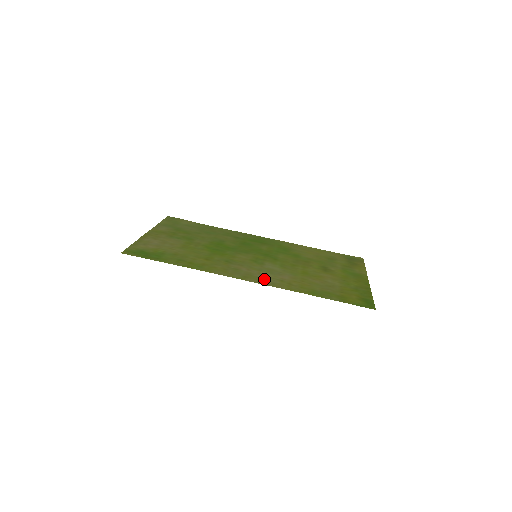
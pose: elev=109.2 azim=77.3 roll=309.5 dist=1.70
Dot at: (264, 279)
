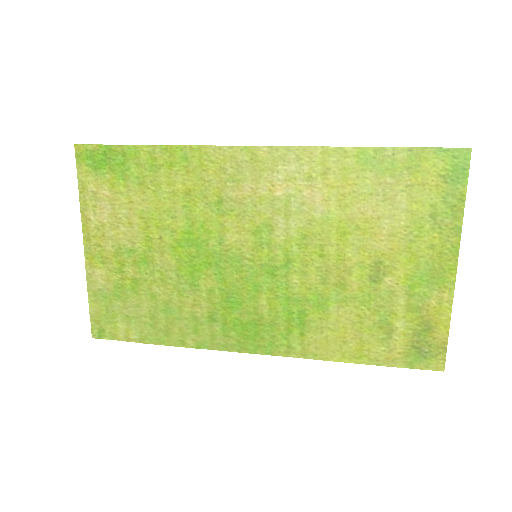
Dot at: (282, 168)
